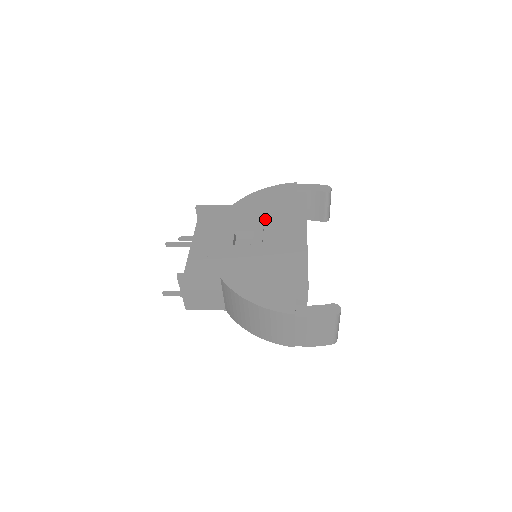
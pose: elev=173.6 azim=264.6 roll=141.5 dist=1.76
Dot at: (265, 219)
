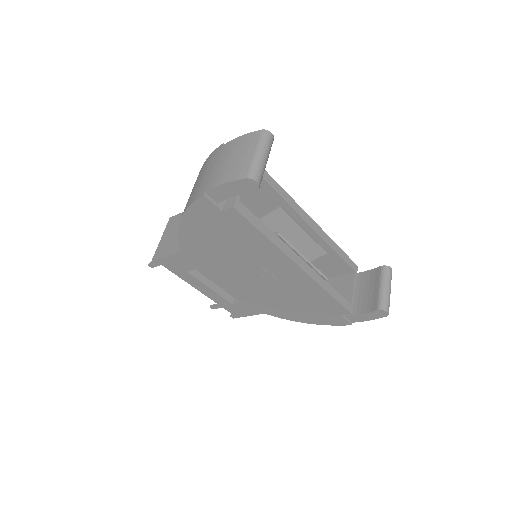
Dot at: occluded
